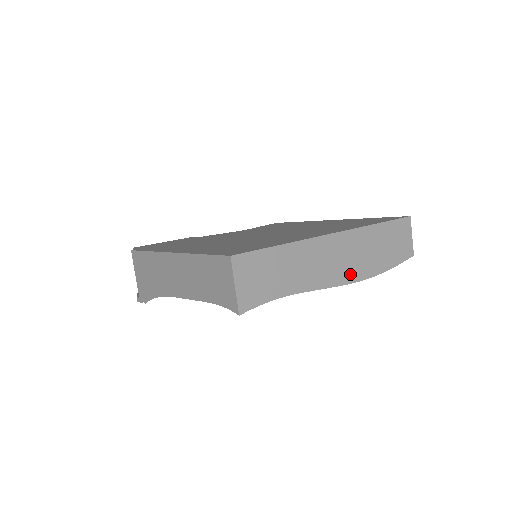
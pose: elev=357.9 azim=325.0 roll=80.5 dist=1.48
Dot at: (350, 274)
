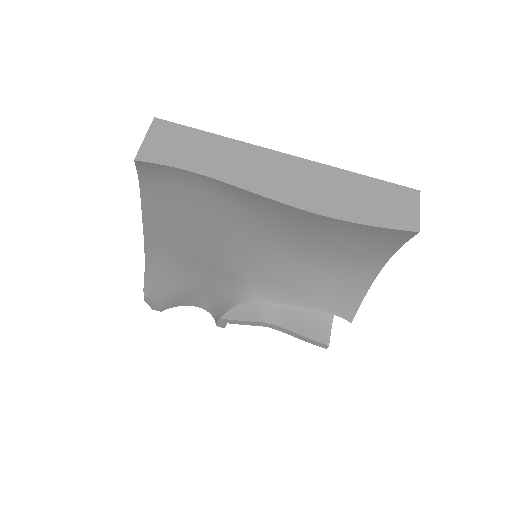
Dot at: (298, 198)
